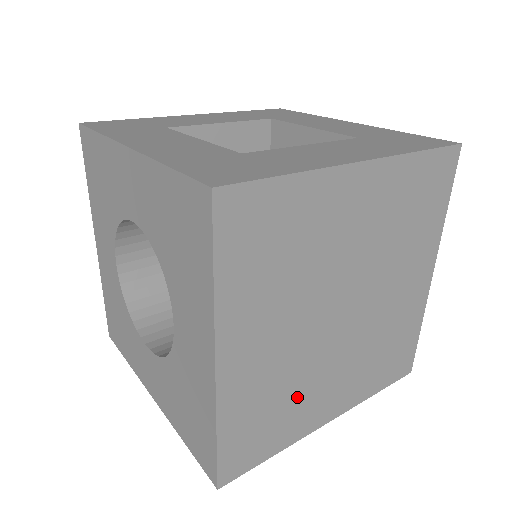
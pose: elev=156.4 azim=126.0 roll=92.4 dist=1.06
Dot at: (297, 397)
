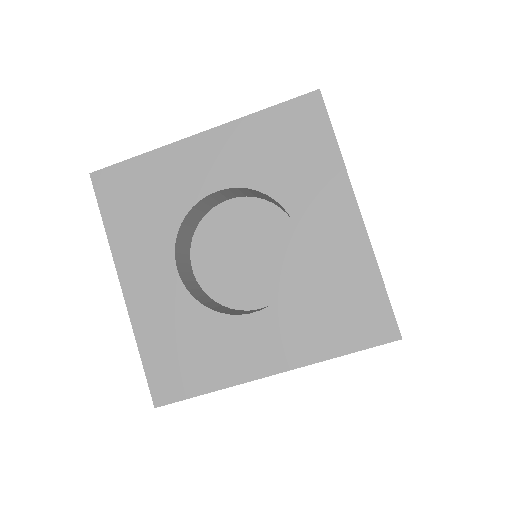
Dot at: occluded
